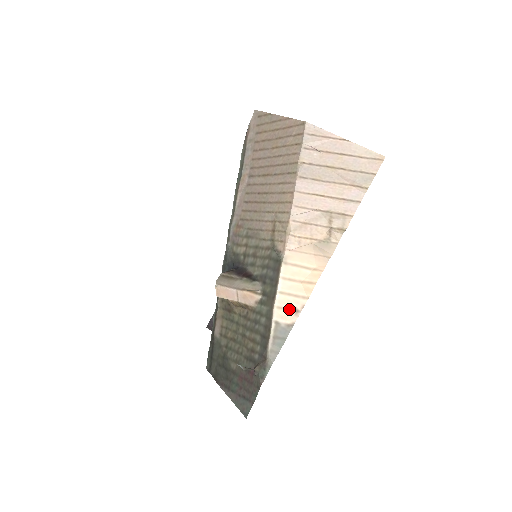
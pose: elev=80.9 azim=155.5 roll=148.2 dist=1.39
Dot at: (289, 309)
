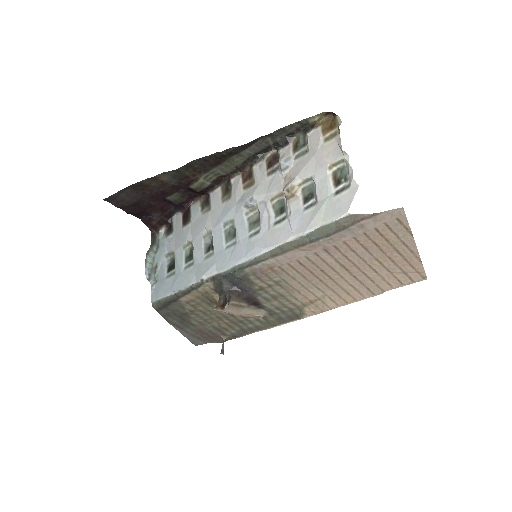
Dot at: occluded
